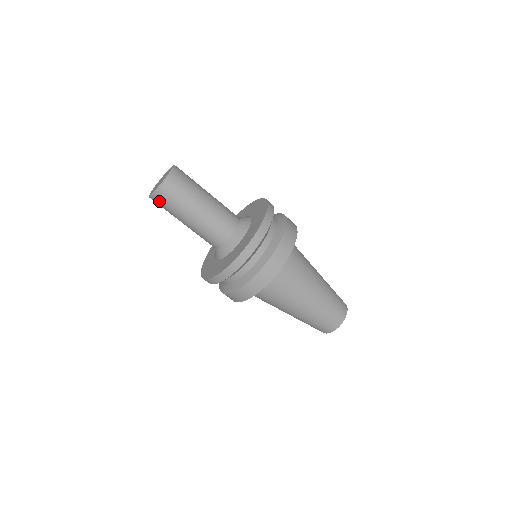
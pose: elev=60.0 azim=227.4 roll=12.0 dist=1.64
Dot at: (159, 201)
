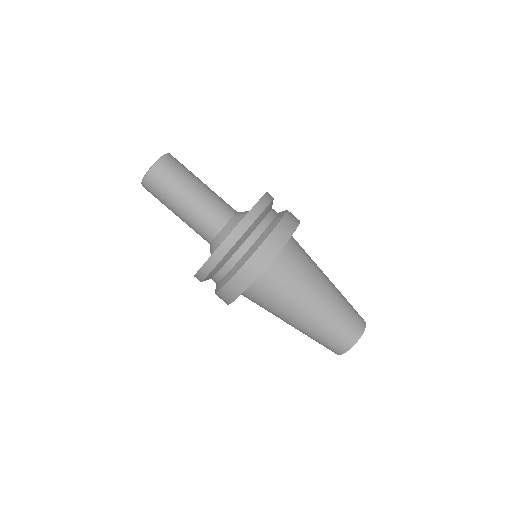
Dot at: occluded
